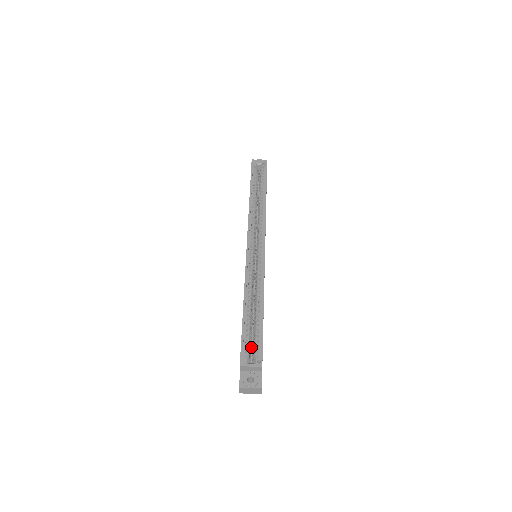
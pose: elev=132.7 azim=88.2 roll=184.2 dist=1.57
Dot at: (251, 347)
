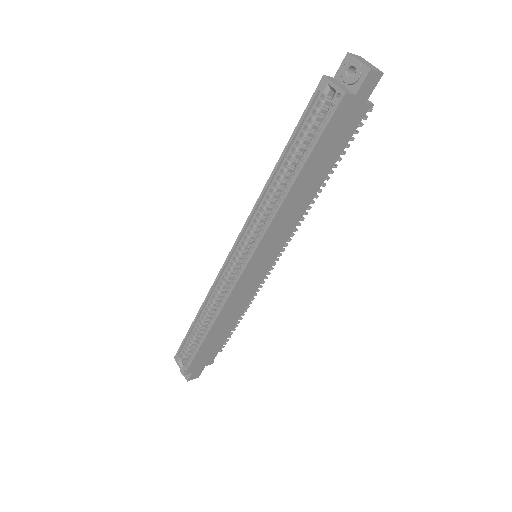
Dot at: occluded
